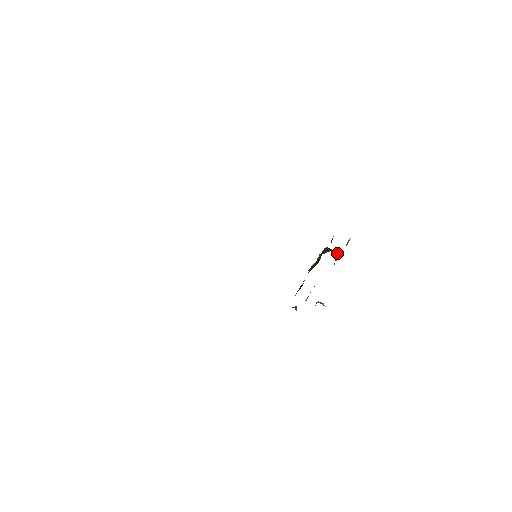
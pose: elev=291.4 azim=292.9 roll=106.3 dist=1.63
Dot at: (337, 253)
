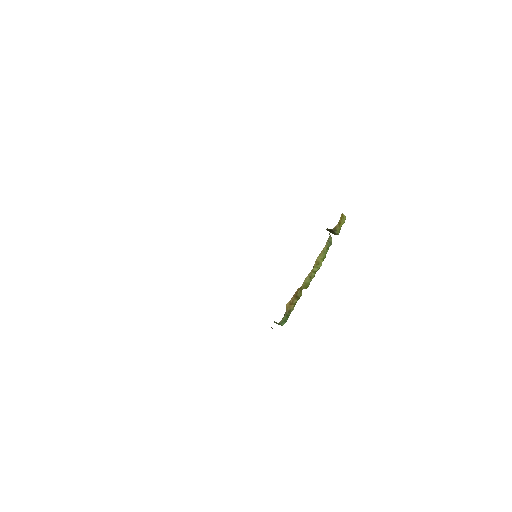
Dot at: (331, 240)
